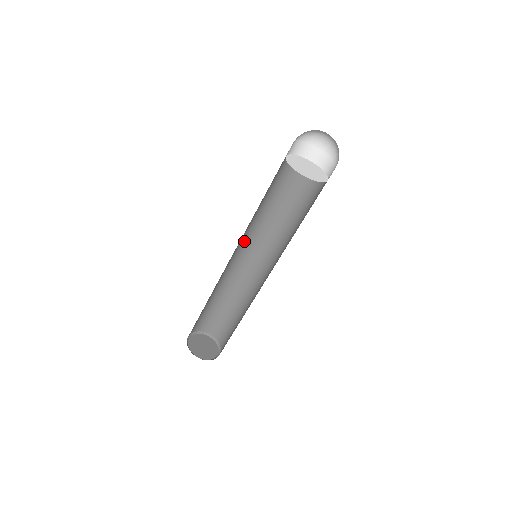
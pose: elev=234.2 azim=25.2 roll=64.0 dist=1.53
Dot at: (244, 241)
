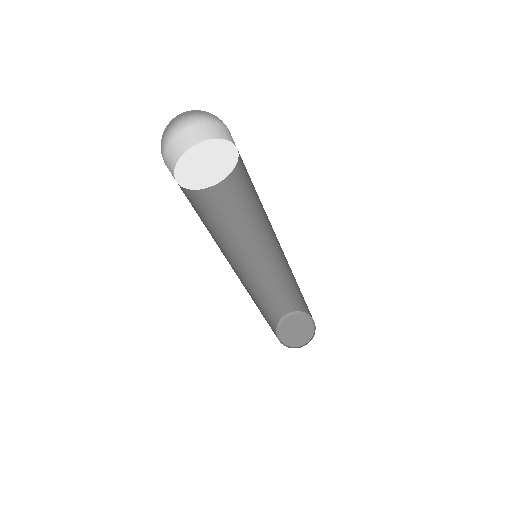
Dot at: (250, 235)
